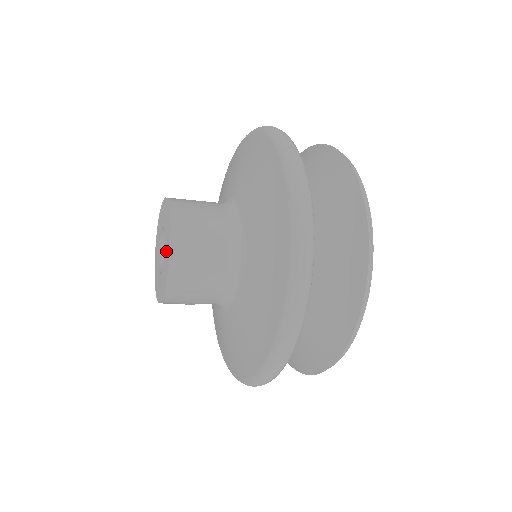
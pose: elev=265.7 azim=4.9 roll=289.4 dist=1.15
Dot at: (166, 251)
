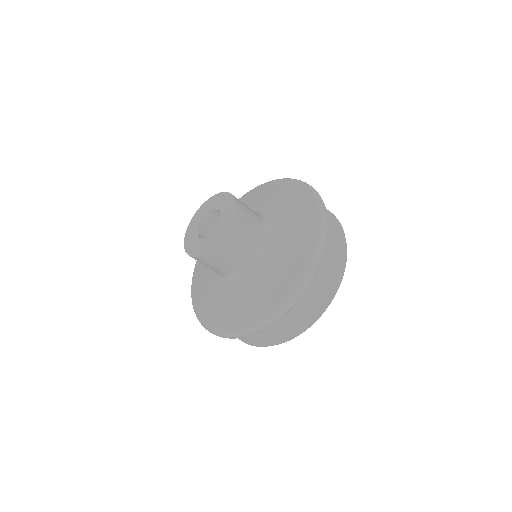
Dot at: (224, 218)
